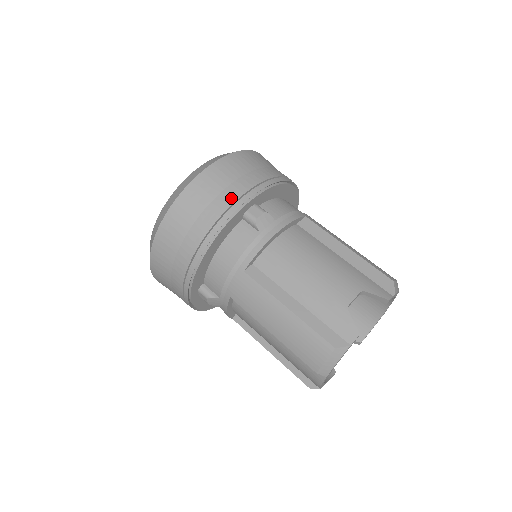
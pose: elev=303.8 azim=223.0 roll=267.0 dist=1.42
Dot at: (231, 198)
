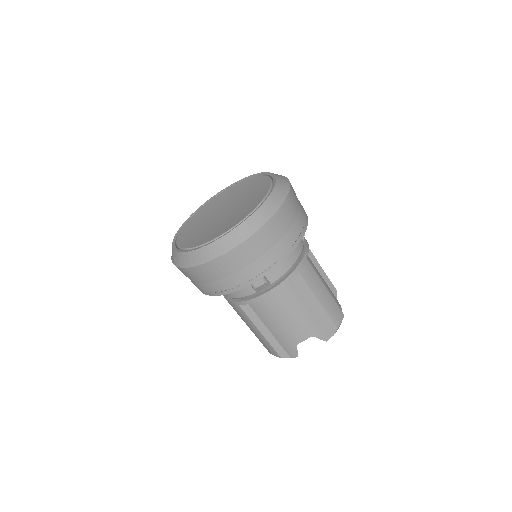
Dot at: (240, 281)
